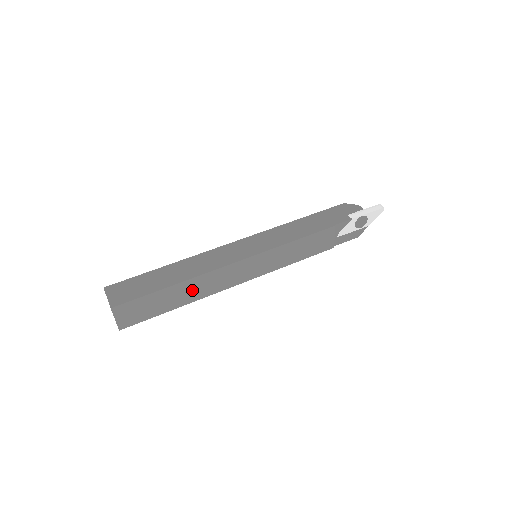
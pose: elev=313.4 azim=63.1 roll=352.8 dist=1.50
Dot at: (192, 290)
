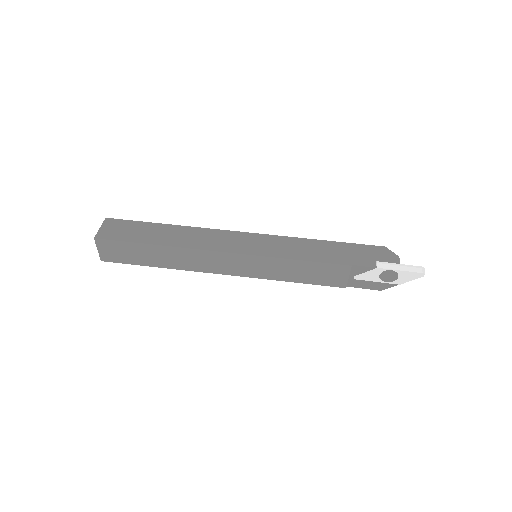
Dot at: (174, 258)
